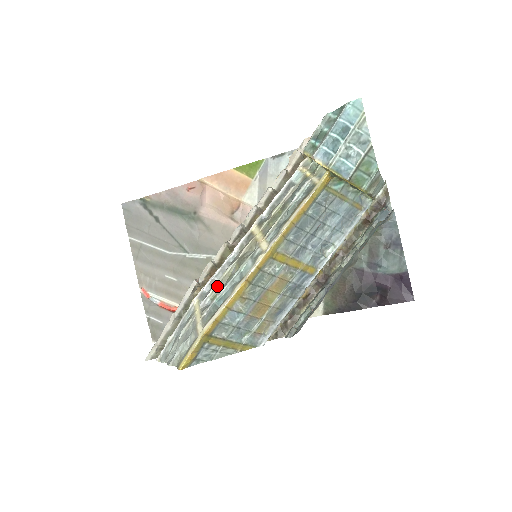
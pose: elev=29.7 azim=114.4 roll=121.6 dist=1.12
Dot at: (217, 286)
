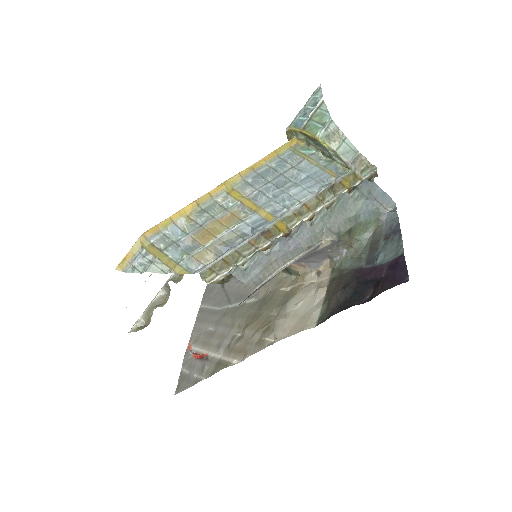
Dot at: occluded
